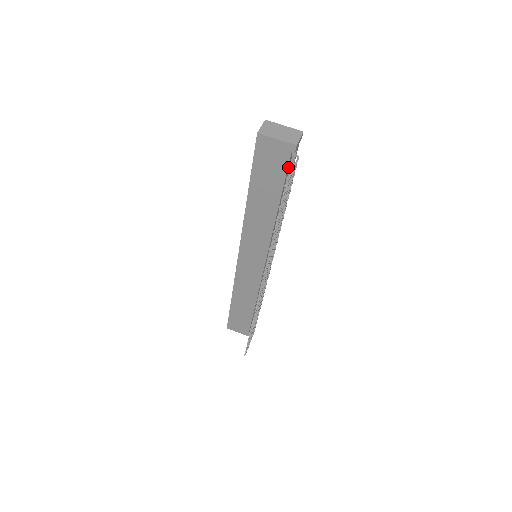
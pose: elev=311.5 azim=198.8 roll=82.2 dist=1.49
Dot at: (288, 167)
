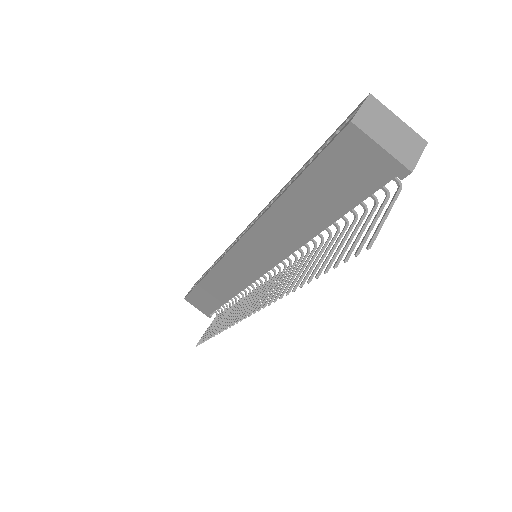
Dot at: (373, 190)
